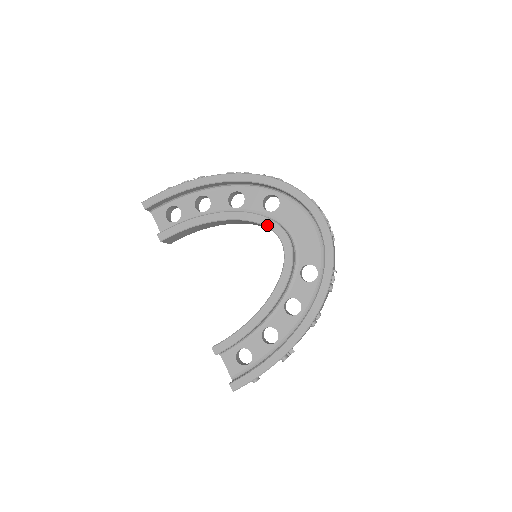
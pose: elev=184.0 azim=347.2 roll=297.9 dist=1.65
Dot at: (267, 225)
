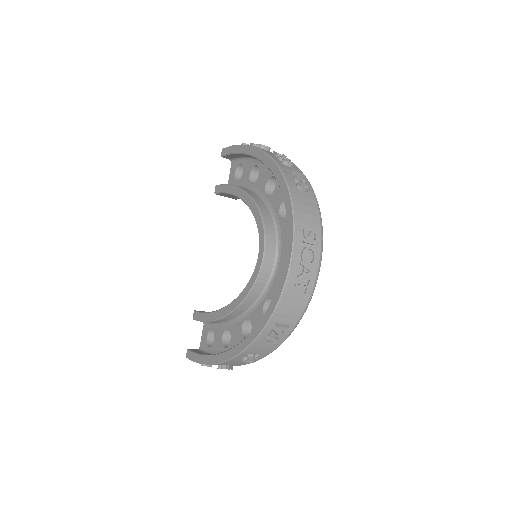
Dot at: (259, 231)
